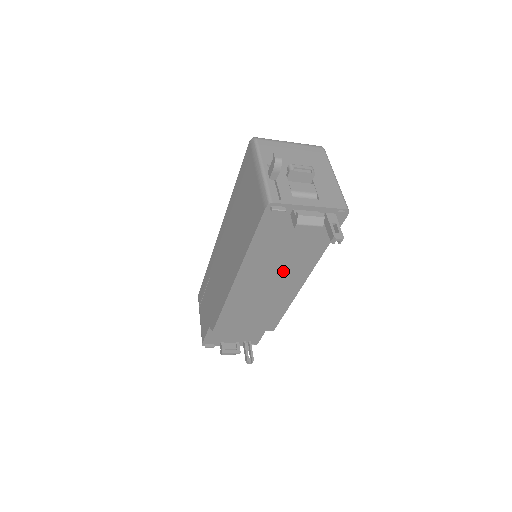
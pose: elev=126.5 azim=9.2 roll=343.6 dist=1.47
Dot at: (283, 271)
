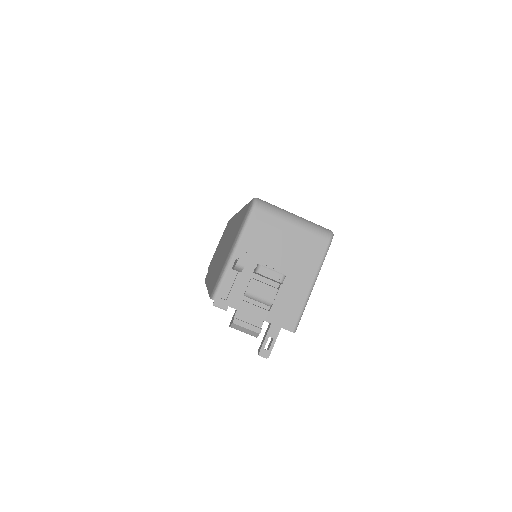
Dot at: occluded
